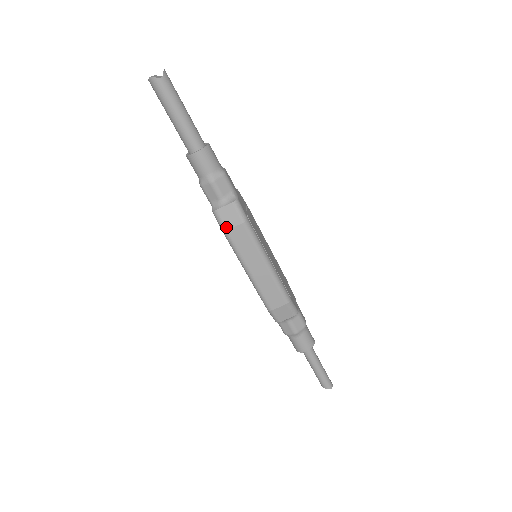
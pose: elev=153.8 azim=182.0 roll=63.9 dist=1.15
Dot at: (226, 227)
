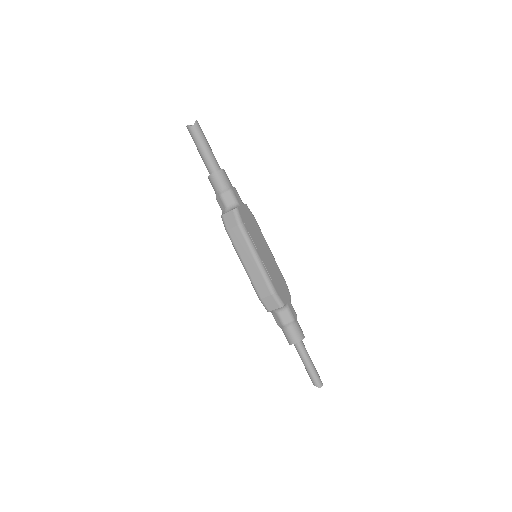
Dot at: (227, 227)
